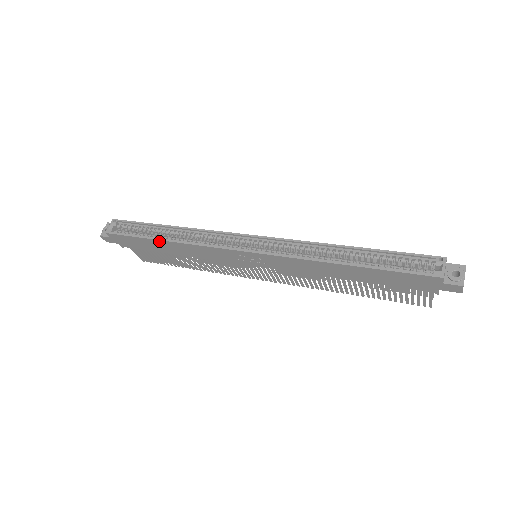
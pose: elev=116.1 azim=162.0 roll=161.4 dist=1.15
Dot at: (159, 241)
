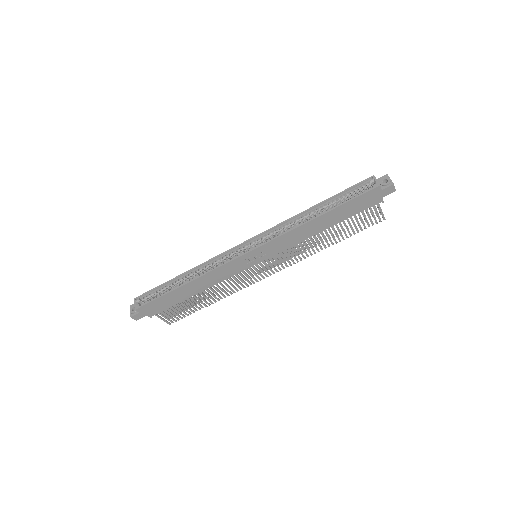
Dot at: (181, 287)
